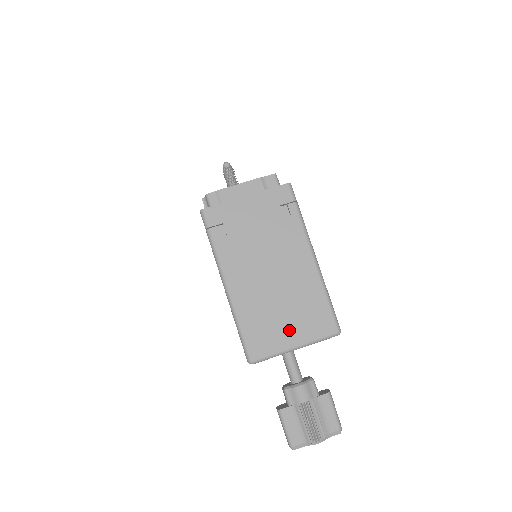
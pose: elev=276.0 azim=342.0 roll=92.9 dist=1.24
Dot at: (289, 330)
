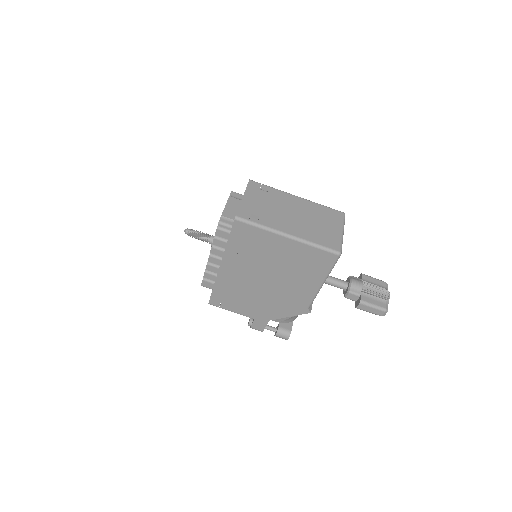
Dot at: (332, 228)
